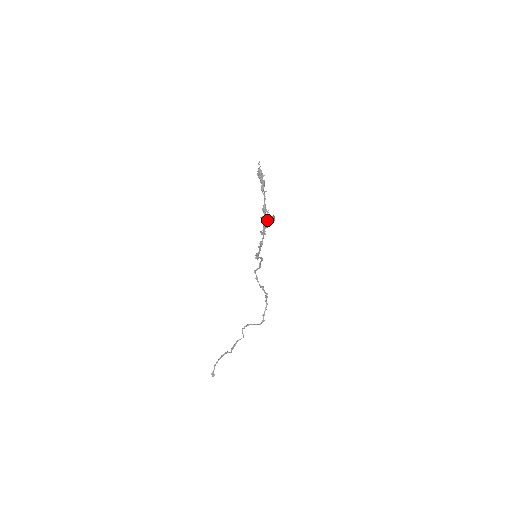
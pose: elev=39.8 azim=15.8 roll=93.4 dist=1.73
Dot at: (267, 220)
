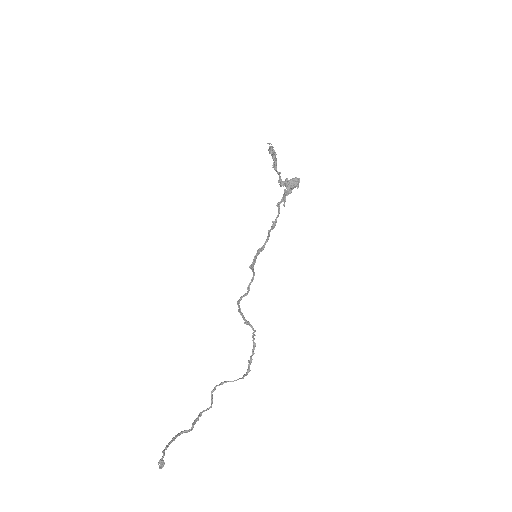
Dot at: (291, 182)
